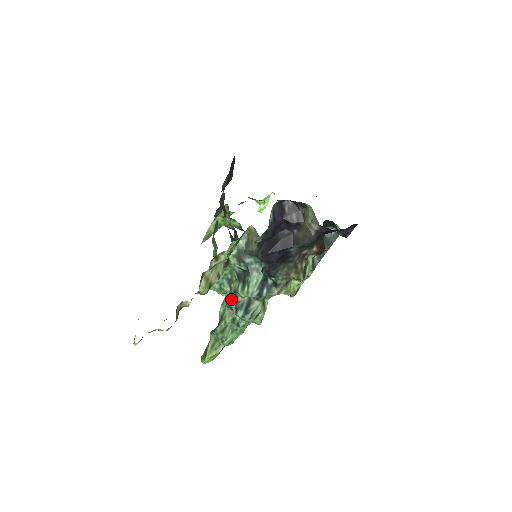
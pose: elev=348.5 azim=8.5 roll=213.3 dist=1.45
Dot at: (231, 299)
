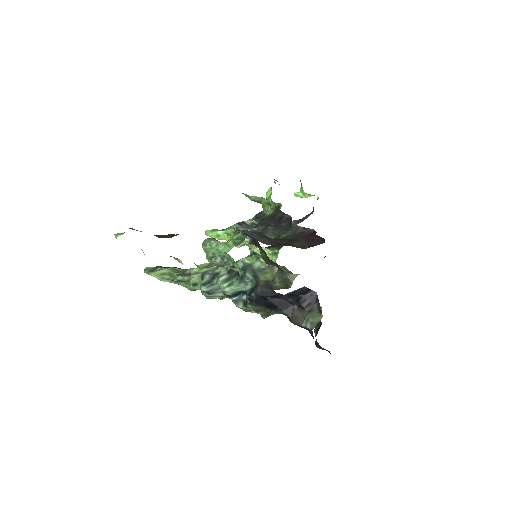
Dot at: (209, 275)
